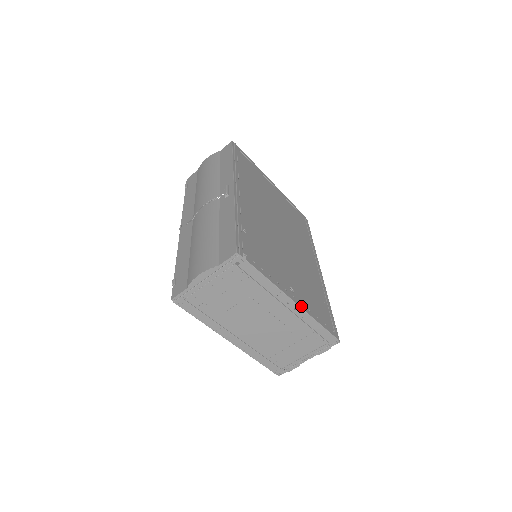
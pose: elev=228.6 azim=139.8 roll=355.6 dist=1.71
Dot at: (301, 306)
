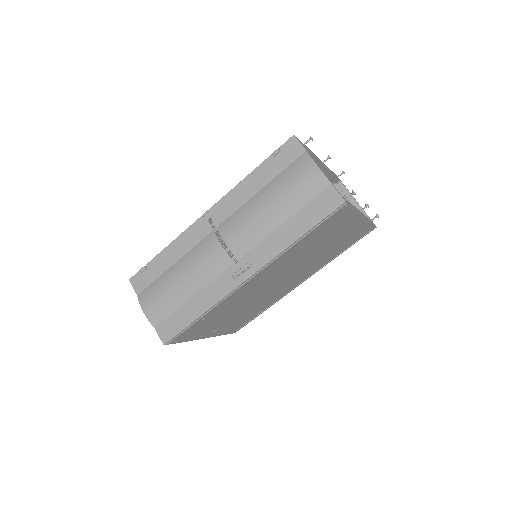
Dot at: (212, 336)
